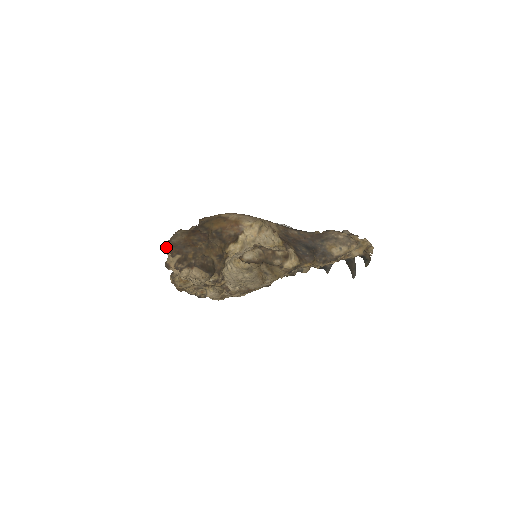
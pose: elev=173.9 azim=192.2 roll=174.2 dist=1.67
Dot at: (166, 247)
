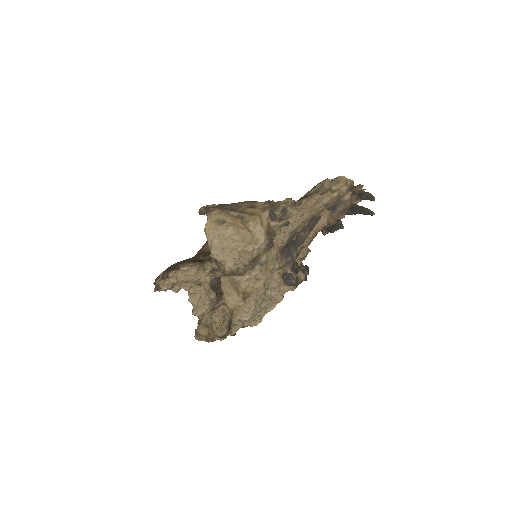
Dot at: (153, 283)
